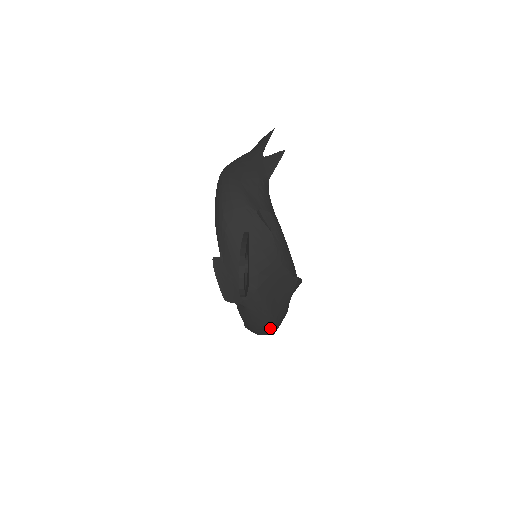
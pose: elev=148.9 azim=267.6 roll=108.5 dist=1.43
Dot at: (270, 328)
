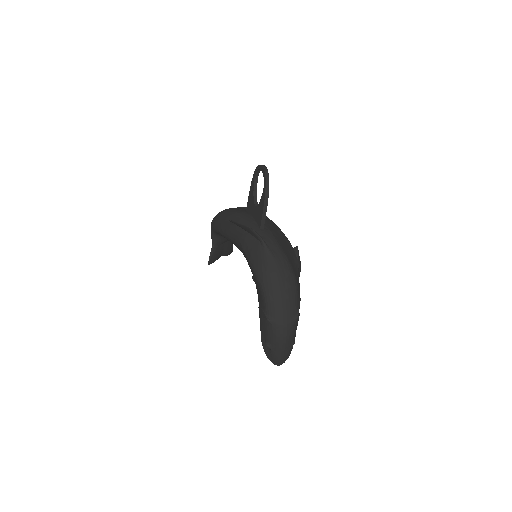
Dot at: (293, 289)
